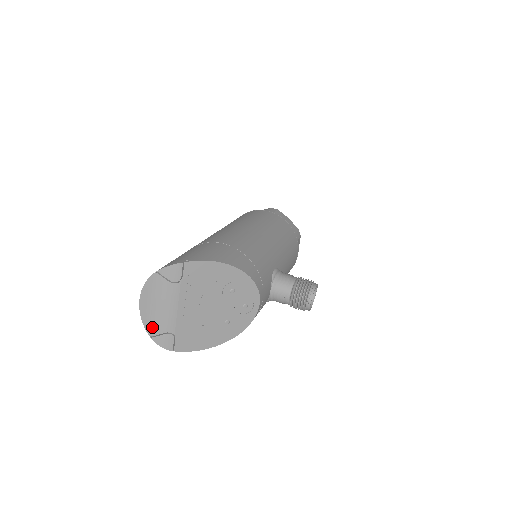
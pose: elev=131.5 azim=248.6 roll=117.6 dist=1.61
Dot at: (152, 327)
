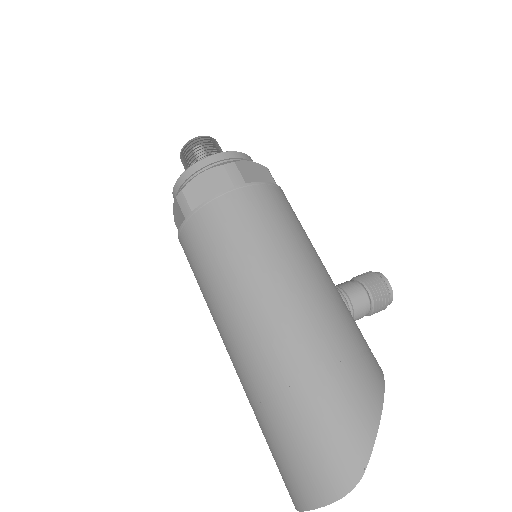
Dot at: occluded
